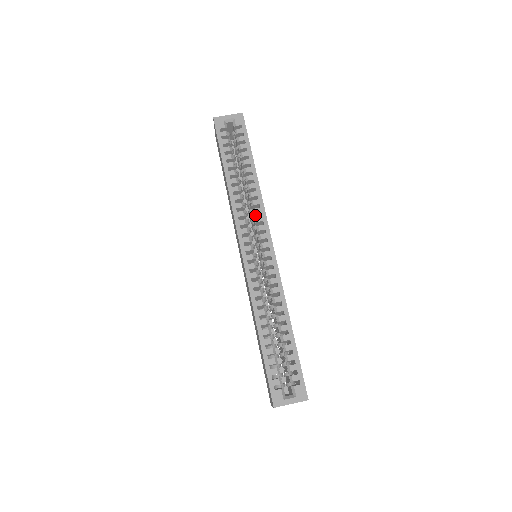
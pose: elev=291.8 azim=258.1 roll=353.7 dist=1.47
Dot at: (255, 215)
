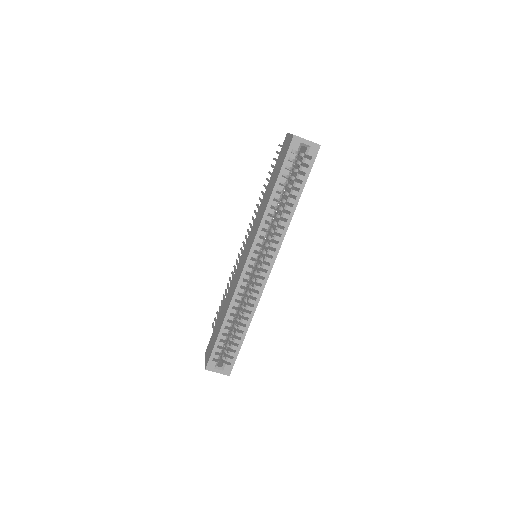
Dot at: (274, 238)
